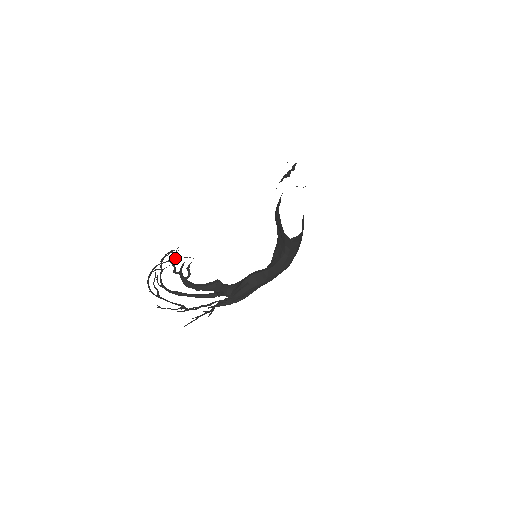
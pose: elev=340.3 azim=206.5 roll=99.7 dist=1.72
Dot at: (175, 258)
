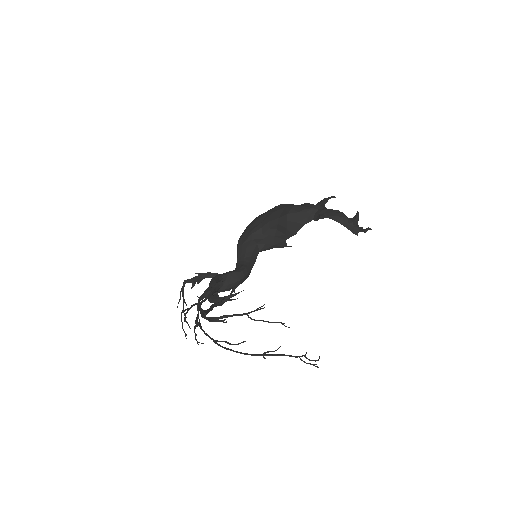
Dot at: occluded
